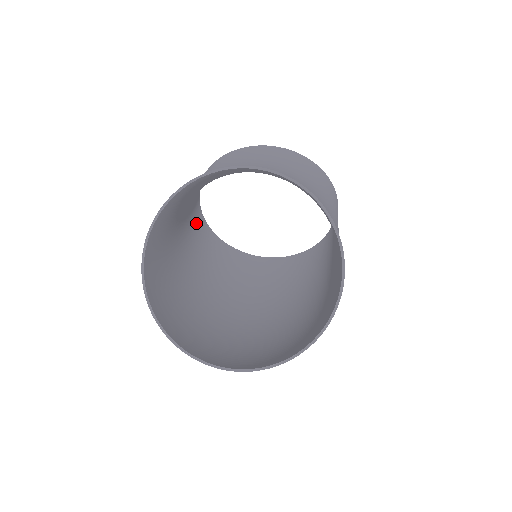
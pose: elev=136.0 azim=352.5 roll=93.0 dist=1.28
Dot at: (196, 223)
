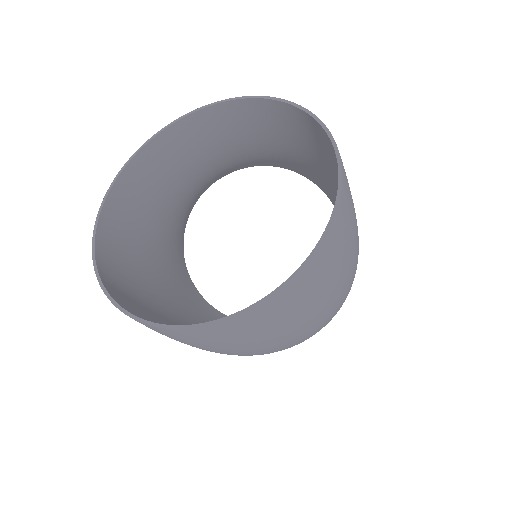
Dot at: (194, 298)
